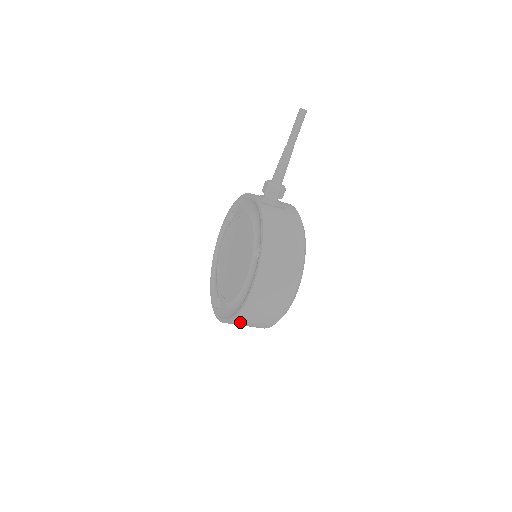
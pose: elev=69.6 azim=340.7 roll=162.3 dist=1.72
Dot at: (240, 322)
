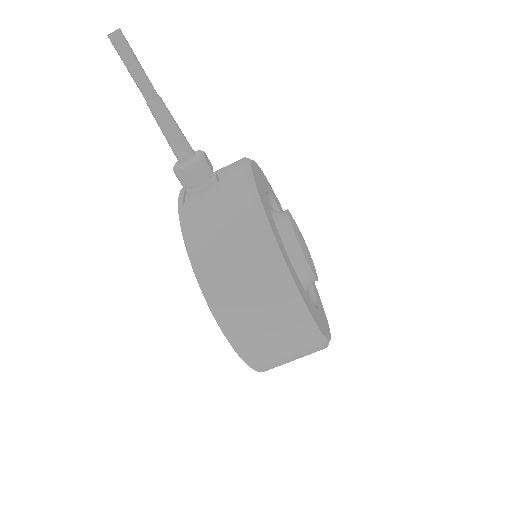
Dot at: (276, 366)
